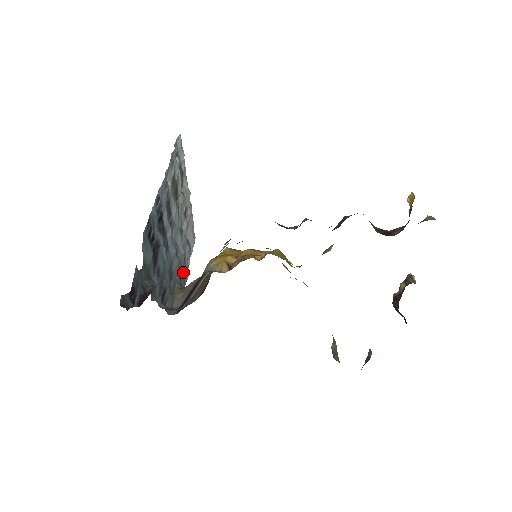
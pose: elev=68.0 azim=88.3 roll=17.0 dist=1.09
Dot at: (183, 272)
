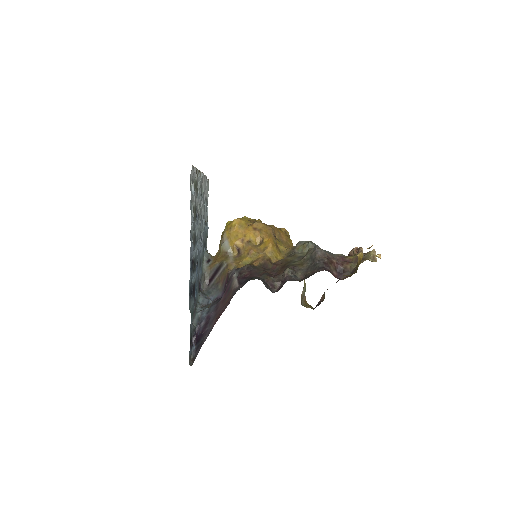
Dot at: (205, 233)
